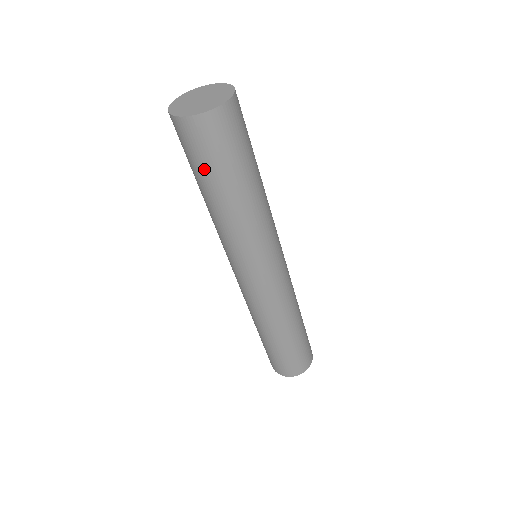
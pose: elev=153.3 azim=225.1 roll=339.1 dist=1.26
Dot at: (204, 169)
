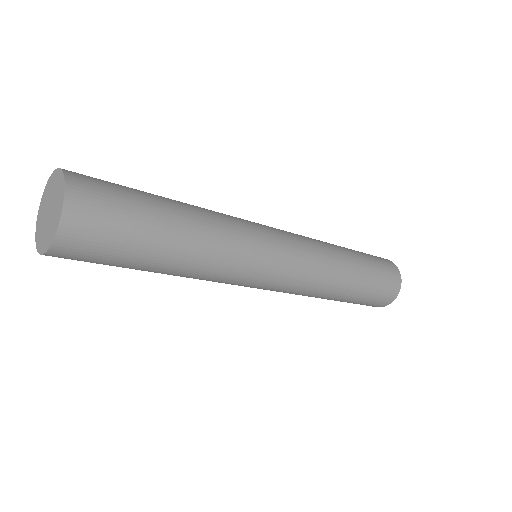
Dot at: occluded
